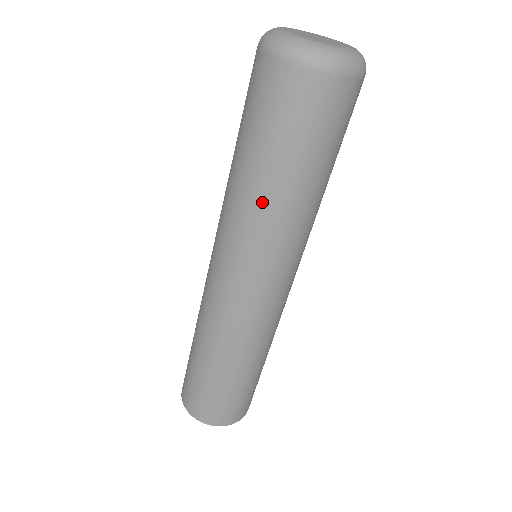
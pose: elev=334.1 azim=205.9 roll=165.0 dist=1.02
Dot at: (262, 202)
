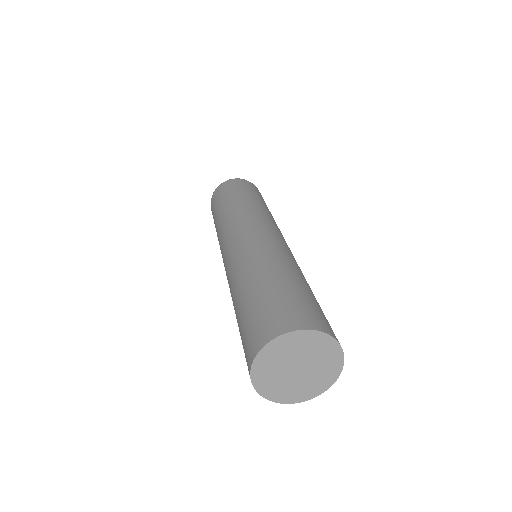
Dot at: (218, 224)
